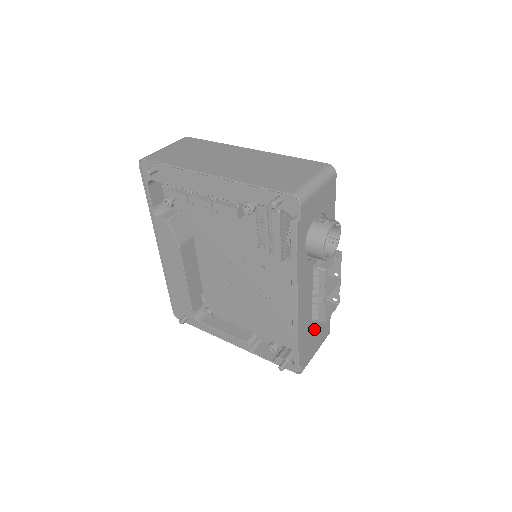
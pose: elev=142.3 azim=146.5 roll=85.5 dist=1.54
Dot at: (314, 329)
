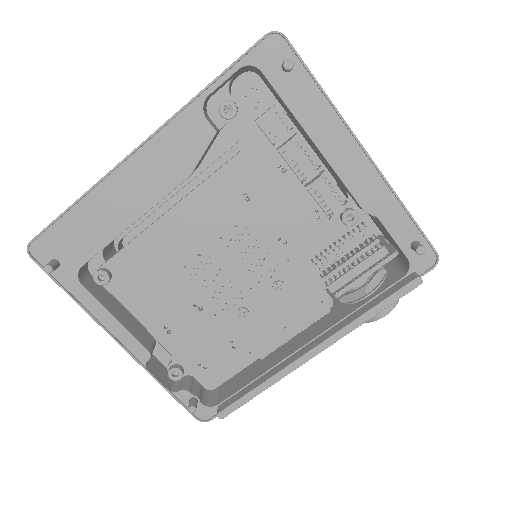
Dot at: occluded
